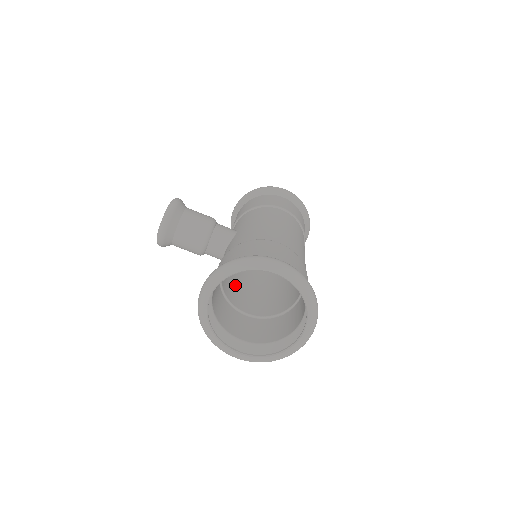
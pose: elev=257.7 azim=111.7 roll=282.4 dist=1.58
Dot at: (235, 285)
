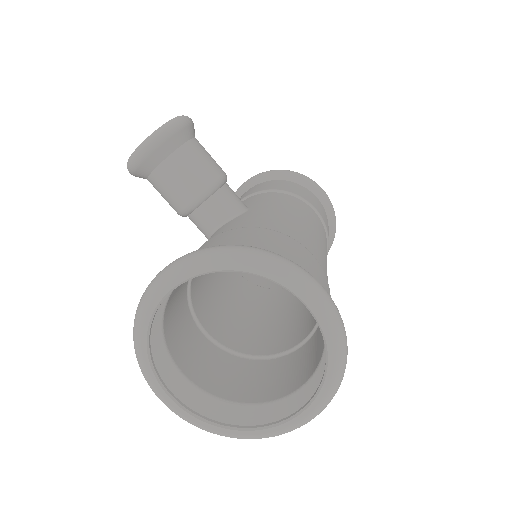
Dot at: (207, 281)
